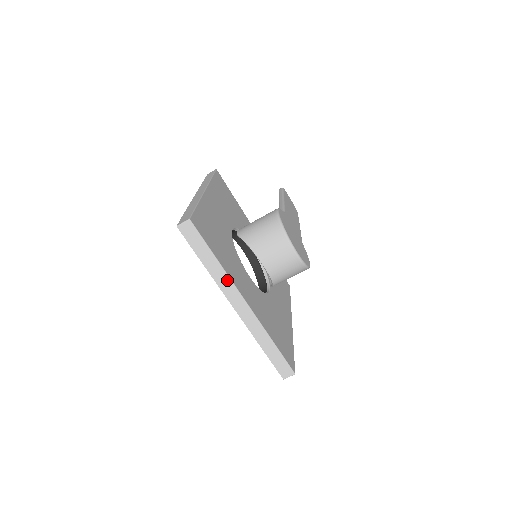
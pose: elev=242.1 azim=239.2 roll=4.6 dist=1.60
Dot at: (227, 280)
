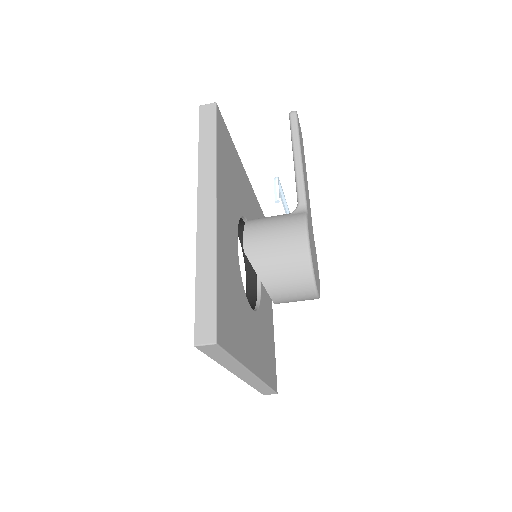
Dot at: (241, 368)
